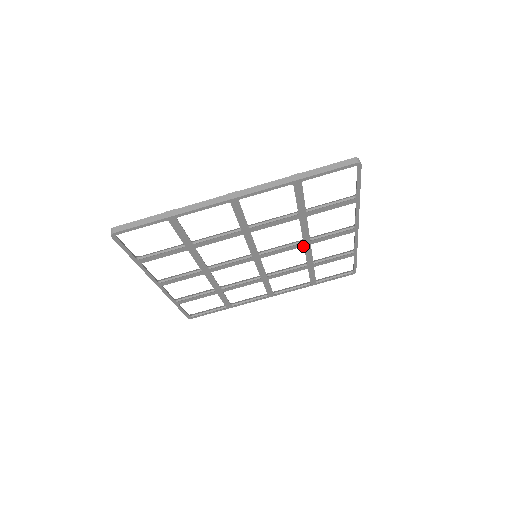
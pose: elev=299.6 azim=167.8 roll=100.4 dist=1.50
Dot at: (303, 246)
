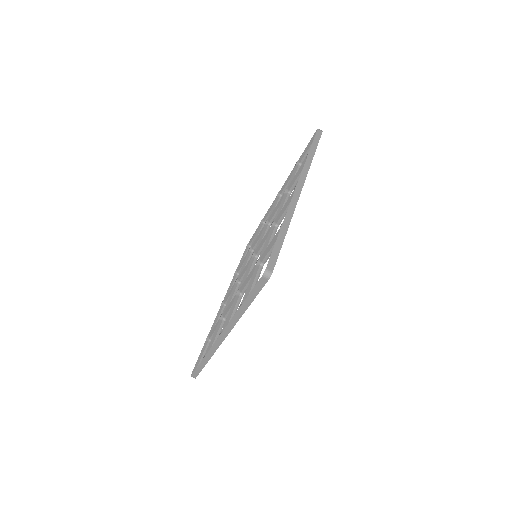
Dot at: occluded
